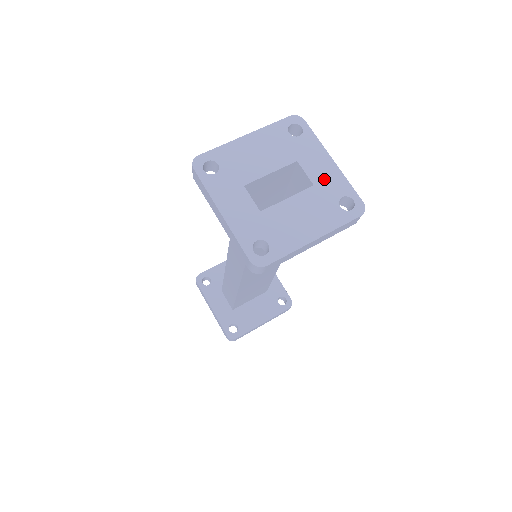
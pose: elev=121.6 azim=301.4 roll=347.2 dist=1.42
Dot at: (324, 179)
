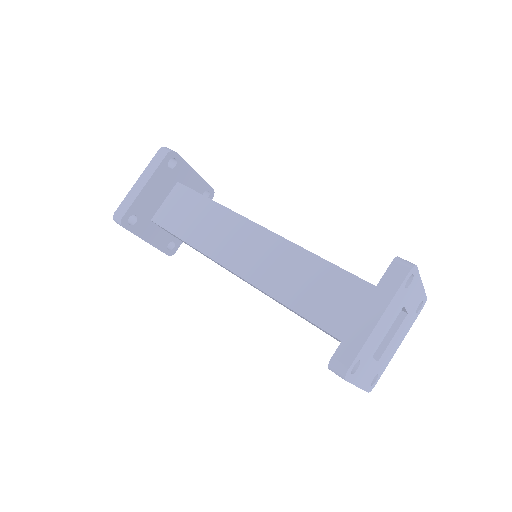
Dot at: (414, 303)
